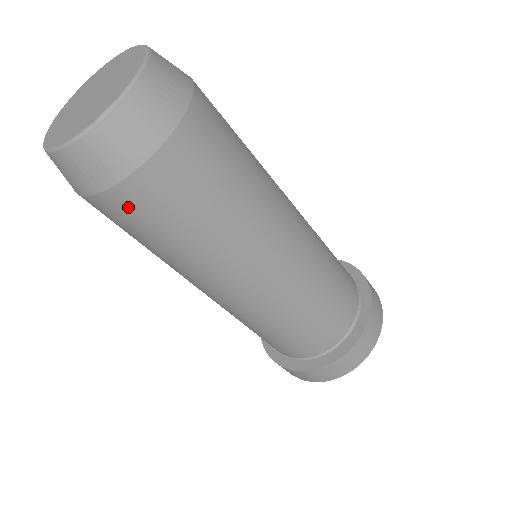
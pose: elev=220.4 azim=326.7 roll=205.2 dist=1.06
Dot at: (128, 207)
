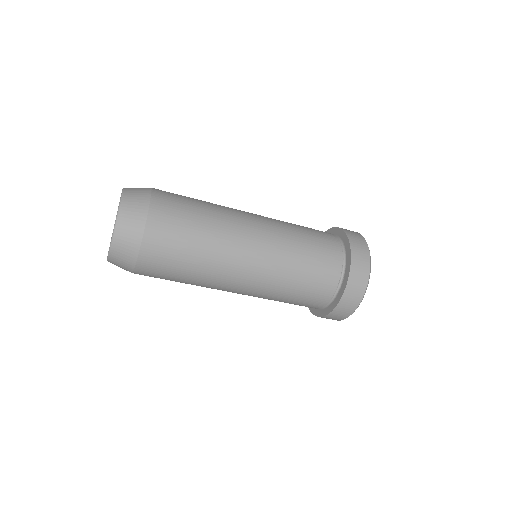
Dot at: occluded
